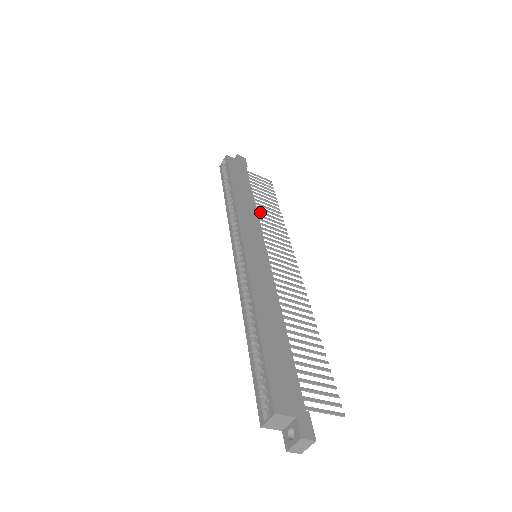
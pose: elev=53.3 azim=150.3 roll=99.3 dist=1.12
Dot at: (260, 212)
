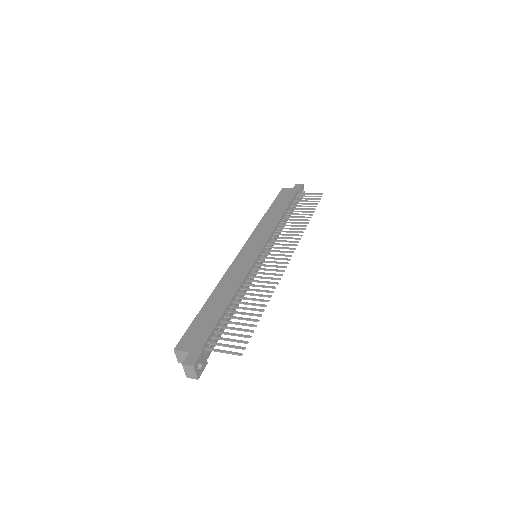
Dot at: (285, 222)
